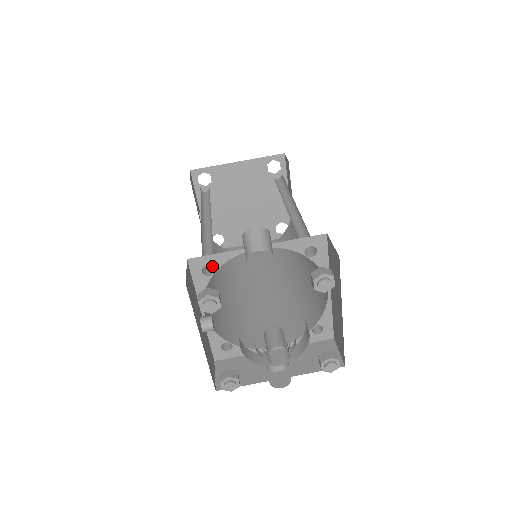
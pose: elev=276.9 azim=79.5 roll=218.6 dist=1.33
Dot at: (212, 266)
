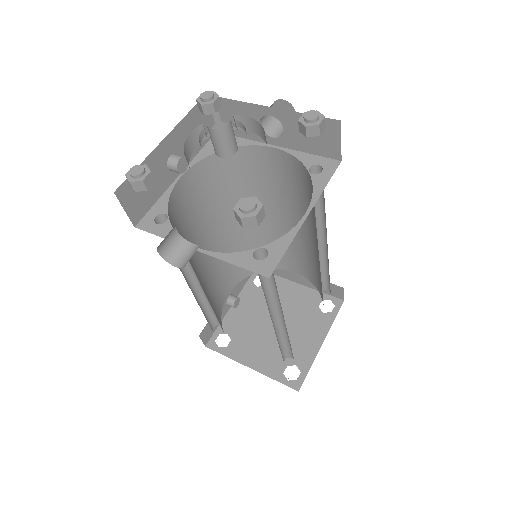
Dot at: (225, 161)
